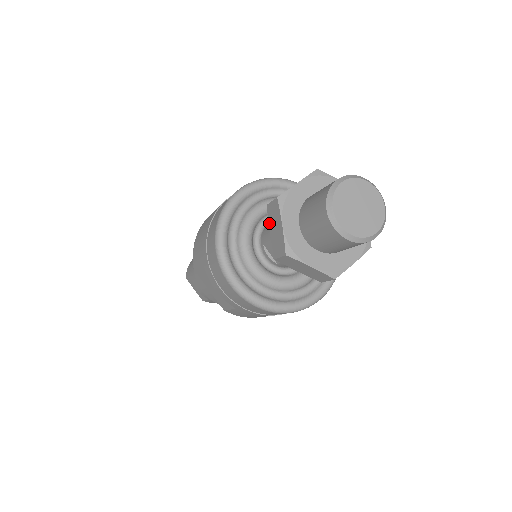
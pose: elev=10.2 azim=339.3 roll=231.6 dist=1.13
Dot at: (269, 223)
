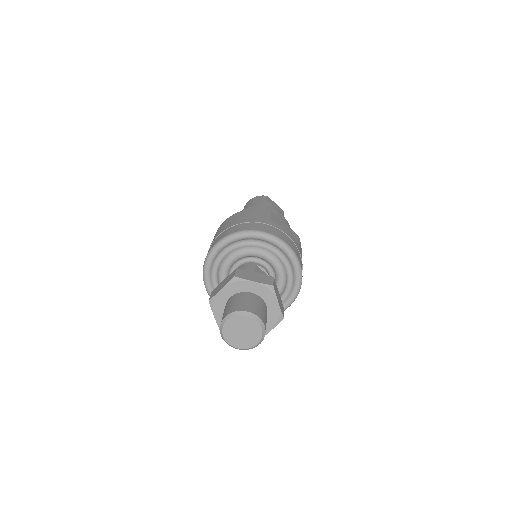
Dot at: occluded
